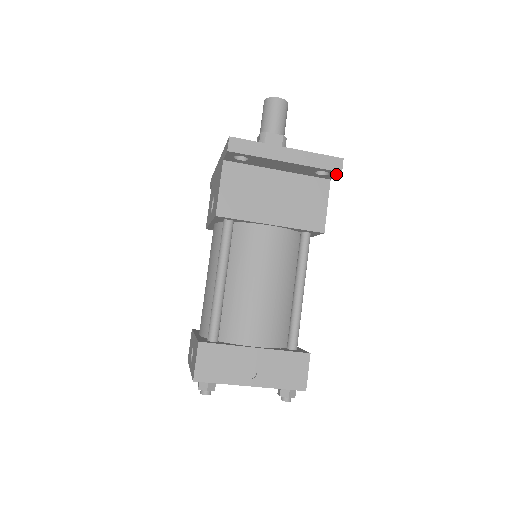
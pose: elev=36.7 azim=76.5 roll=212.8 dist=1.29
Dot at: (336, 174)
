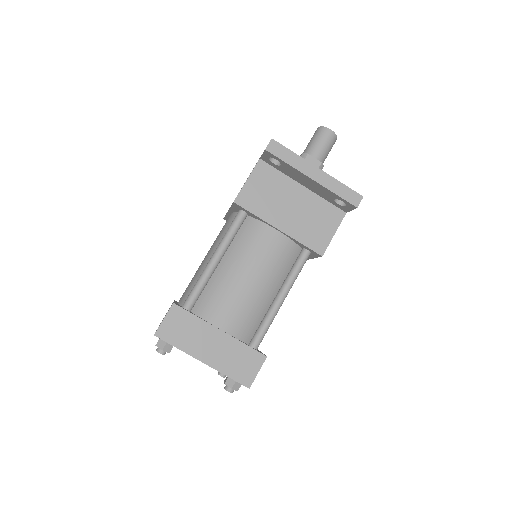
Dot at: (352, 208)
